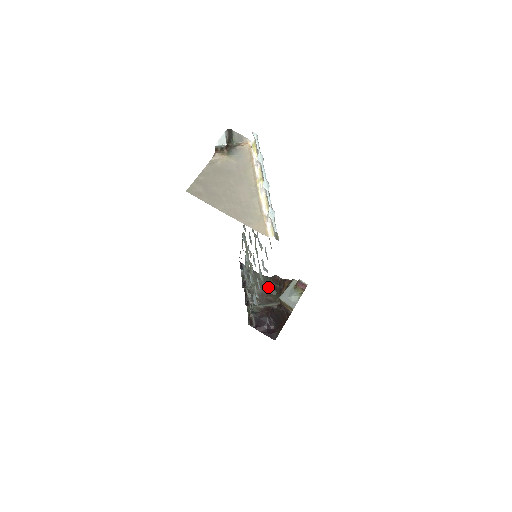
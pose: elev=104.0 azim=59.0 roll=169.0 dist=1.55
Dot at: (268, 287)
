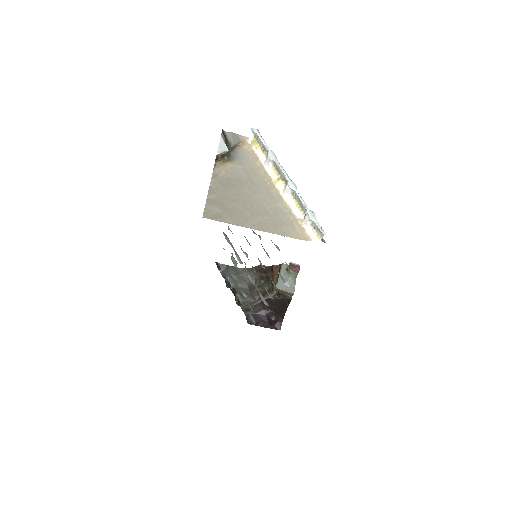
Dot at: (253, 279)
